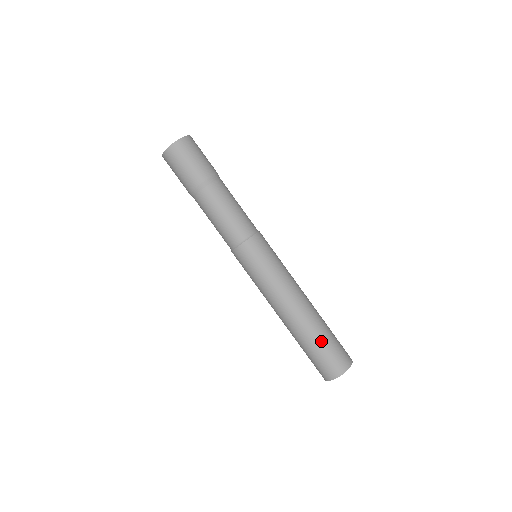
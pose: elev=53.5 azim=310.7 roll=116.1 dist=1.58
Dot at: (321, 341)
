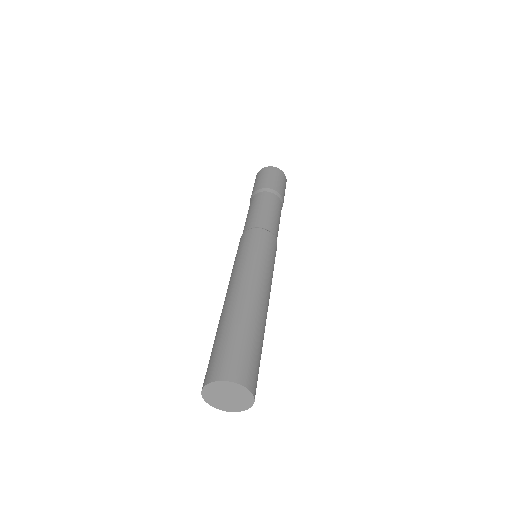
Dot at: (252, 337)
